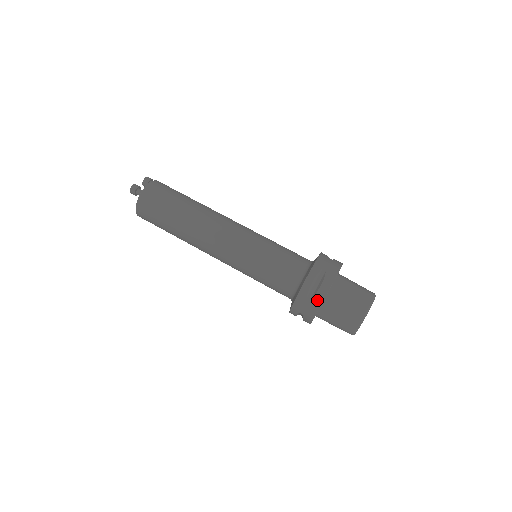
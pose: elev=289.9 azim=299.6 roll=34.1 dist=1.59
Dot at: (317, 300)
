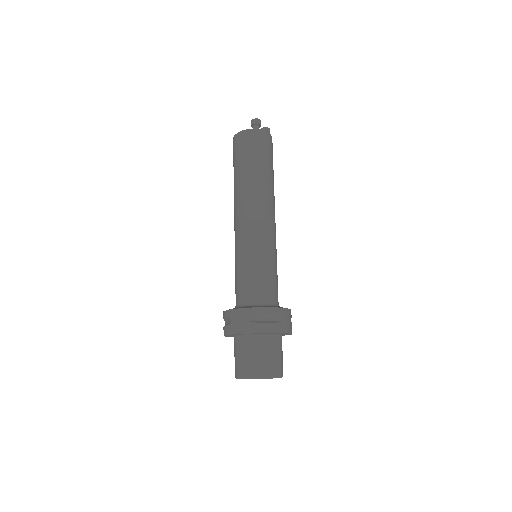
Dot at: (253, 327)
